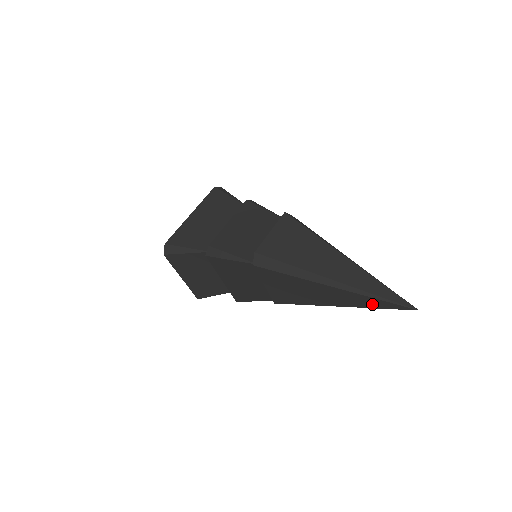
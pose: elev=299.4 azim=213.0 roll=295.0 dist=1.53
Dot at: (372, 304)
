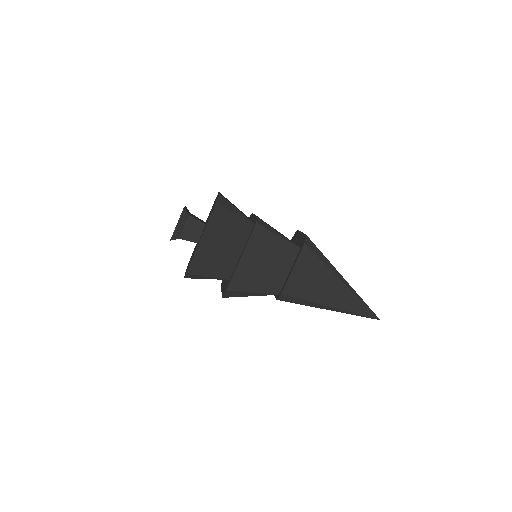
Dot at: (357, 309)
